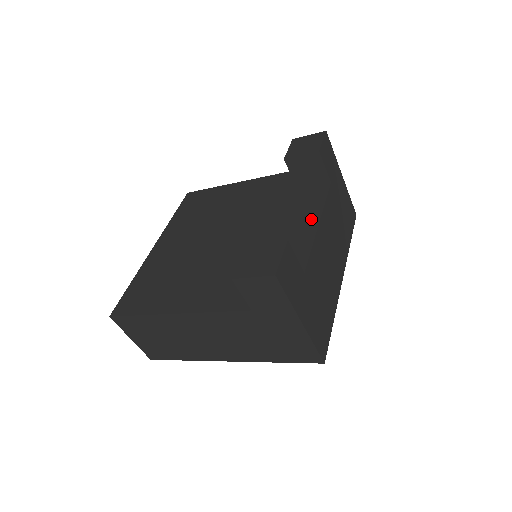
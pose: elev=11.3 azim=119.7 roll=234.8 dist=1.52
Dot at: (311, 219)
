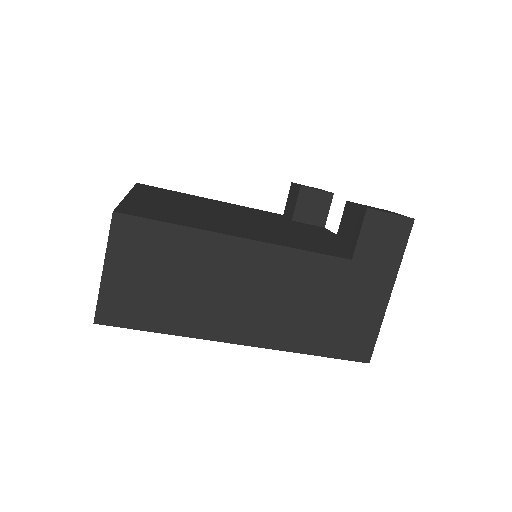
Dot at: (335, 236)
